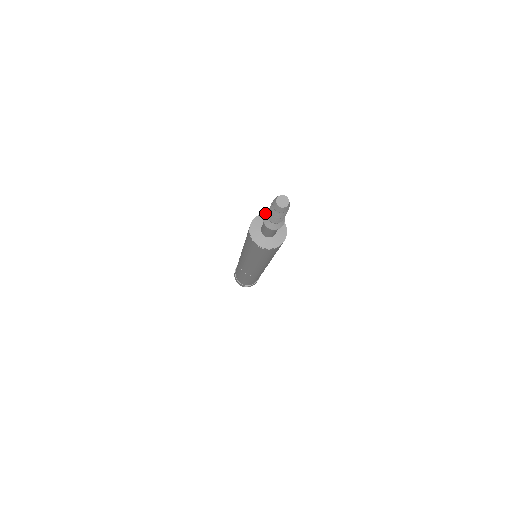
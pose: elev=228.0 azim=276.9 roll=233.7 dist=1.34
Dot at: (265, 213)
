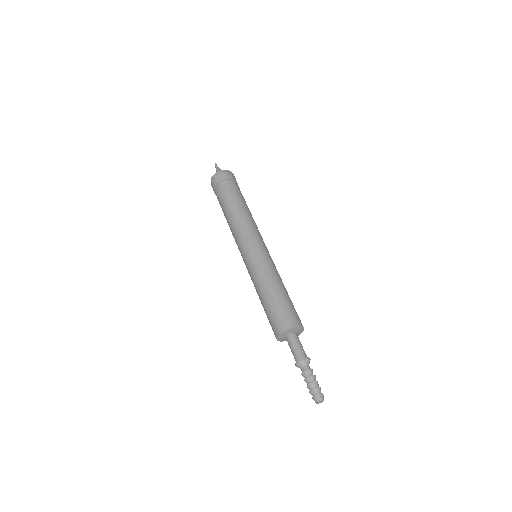
Dot at: (300, 363)
